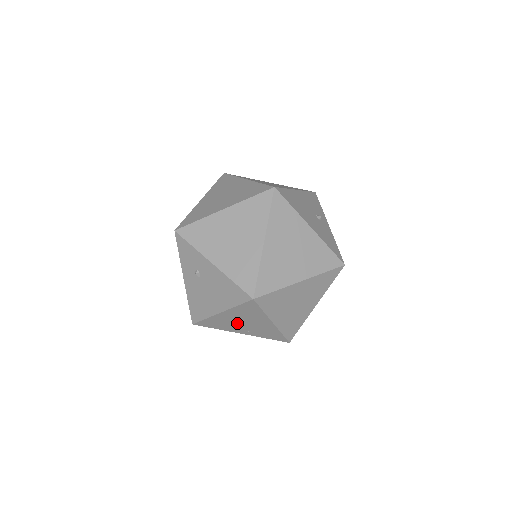
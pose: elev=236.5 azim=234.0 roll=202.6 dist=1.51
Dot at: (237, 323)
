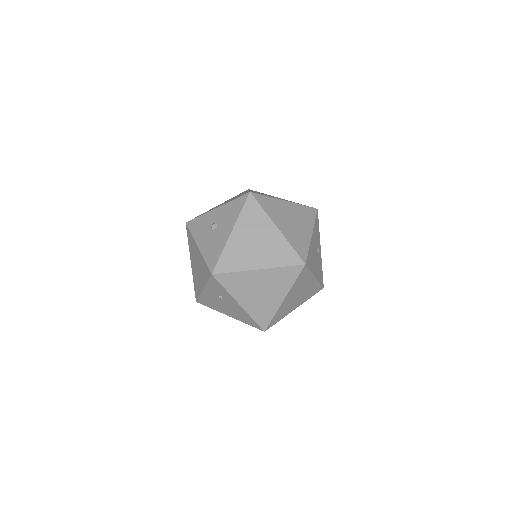
Dot at: occluded
